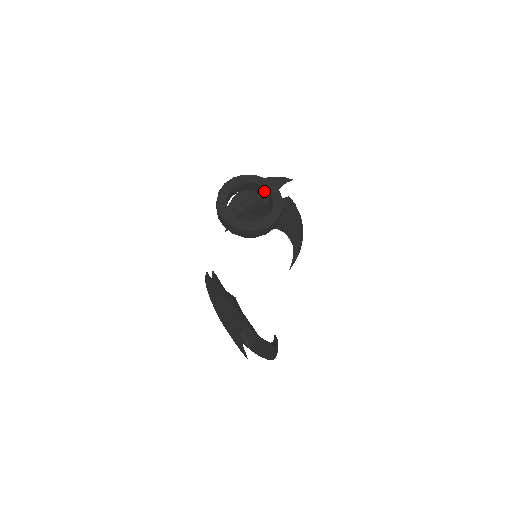
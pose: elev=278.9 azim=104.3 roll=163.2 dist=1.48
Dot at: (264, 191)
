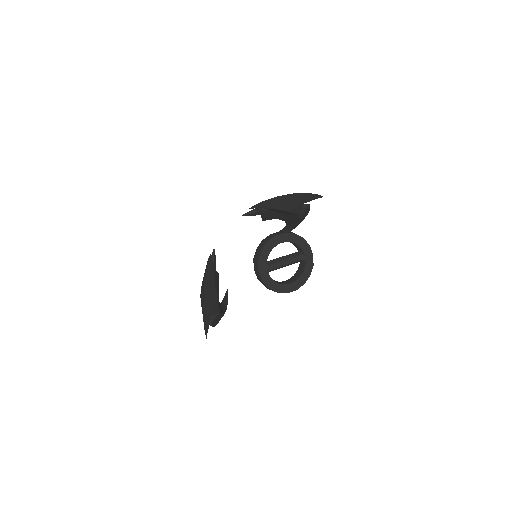
Dot at: (302, 257)
